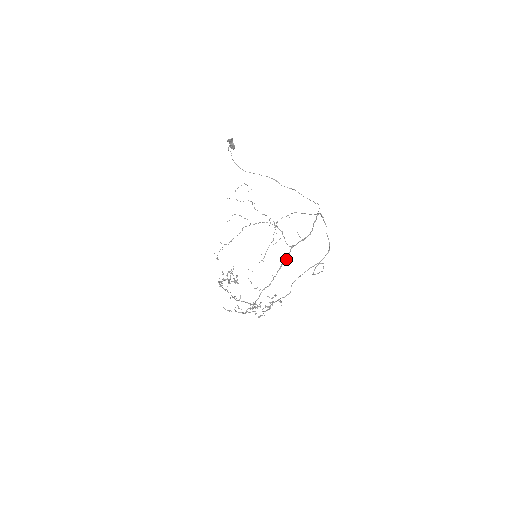
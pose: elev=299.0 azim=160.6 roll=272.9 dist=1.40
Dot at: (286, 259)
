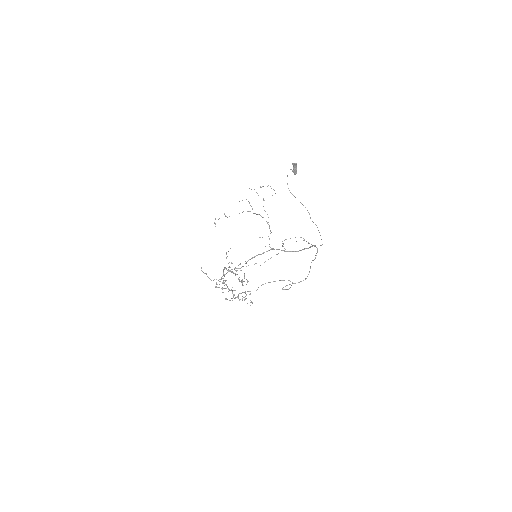
Dot at: (261, 254)
